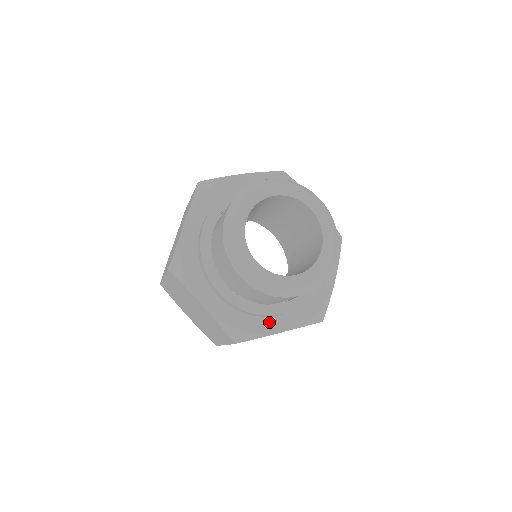
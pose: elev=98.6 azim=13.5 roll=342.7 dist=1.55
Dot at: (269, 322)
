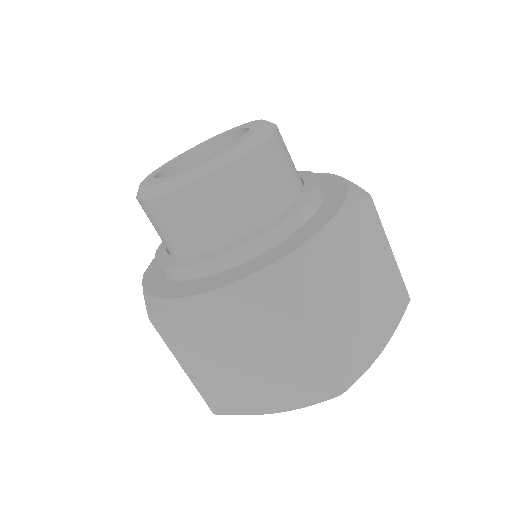
Dot at: (196, 285)
